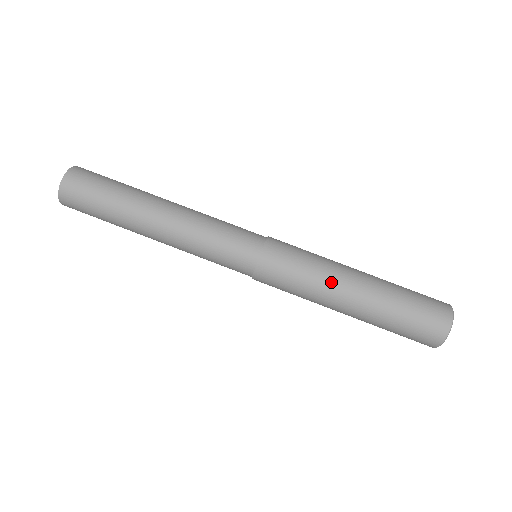
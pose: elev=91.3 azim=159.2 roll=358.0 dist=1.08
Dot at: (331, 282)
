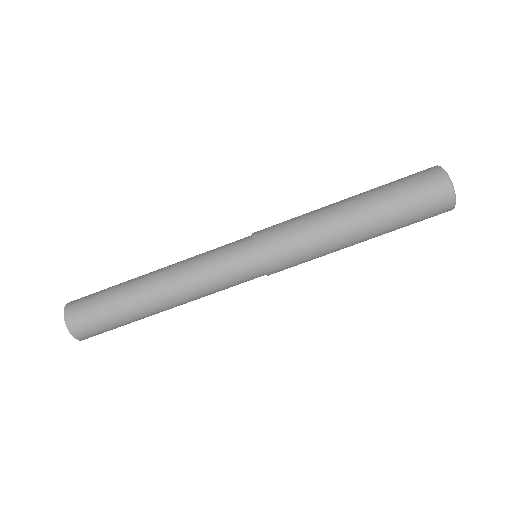
Dot at: (329, 228)
